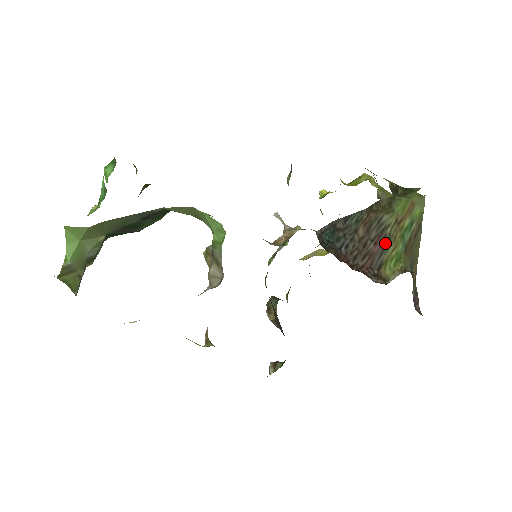
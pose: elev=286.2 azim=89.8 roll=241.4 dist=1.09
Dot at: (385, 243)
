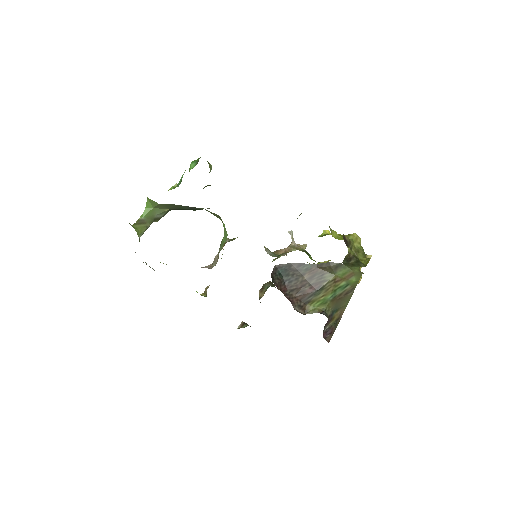
Dot at: (318, 290)
